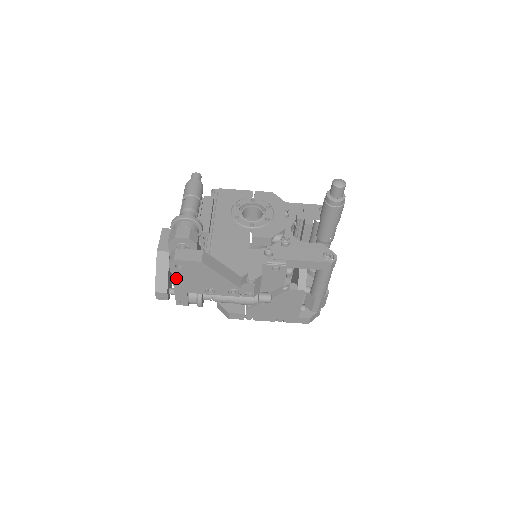
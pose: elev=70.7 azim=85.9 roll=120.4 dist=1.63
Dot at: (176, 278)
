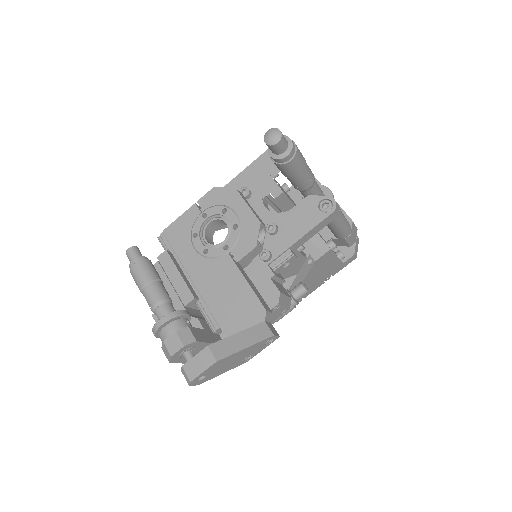
Dot at: occluded
